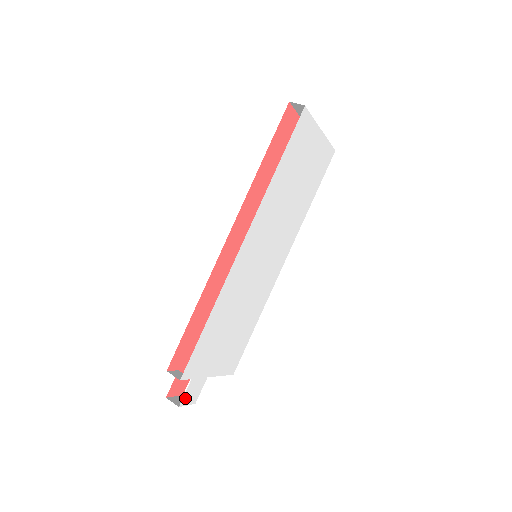
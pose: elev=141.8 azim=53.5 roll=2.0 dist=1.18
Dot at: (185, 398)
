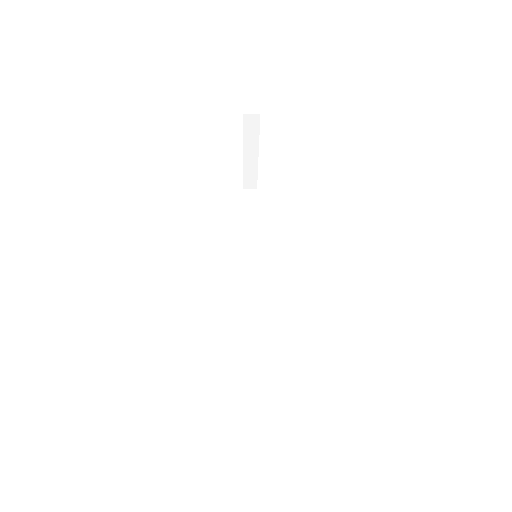
Dot at: occluded
